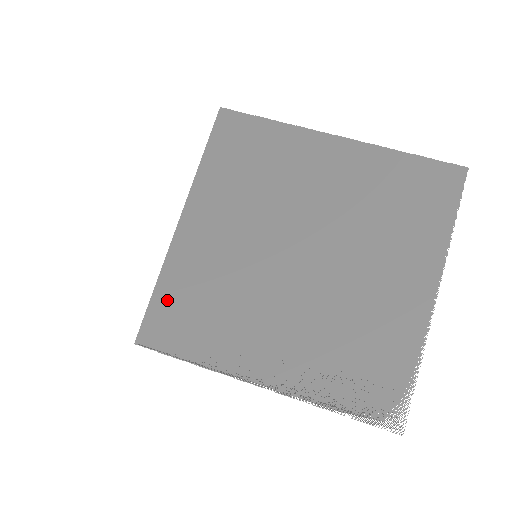
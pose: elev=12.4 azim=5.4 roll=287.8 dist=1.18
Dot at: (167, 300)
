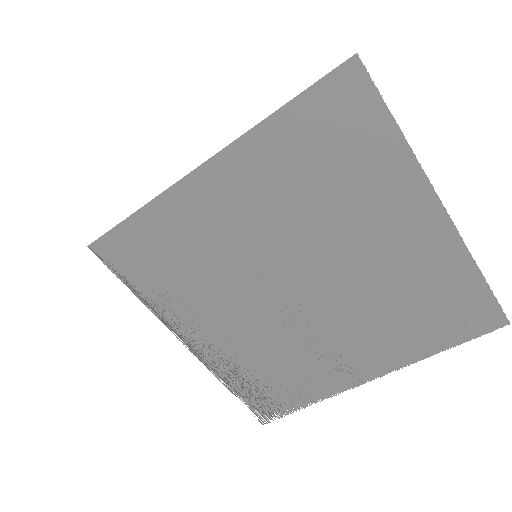
Dot at: (141, 233)
